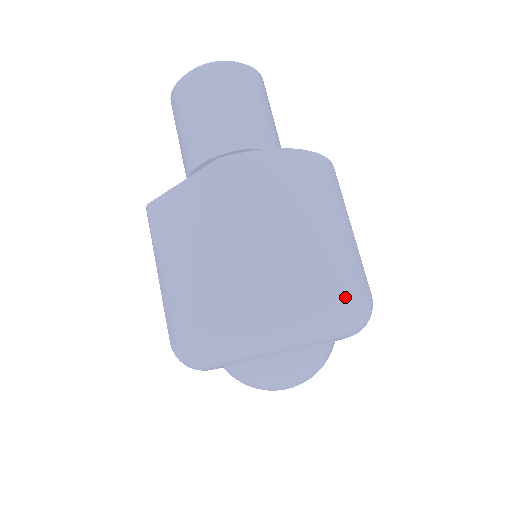
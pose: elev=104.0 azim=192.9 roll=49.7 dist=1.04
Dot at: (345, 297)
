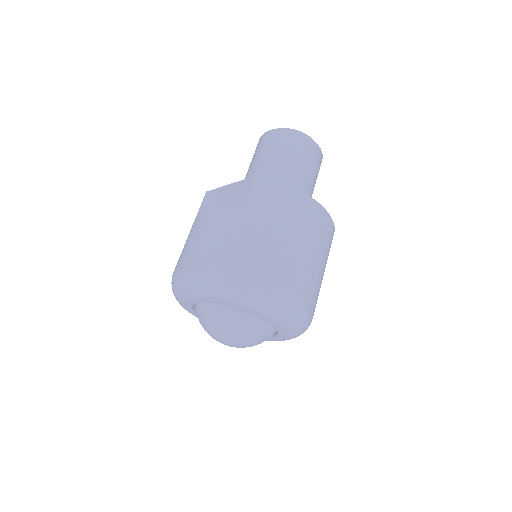
Dot at: (283, 290)
